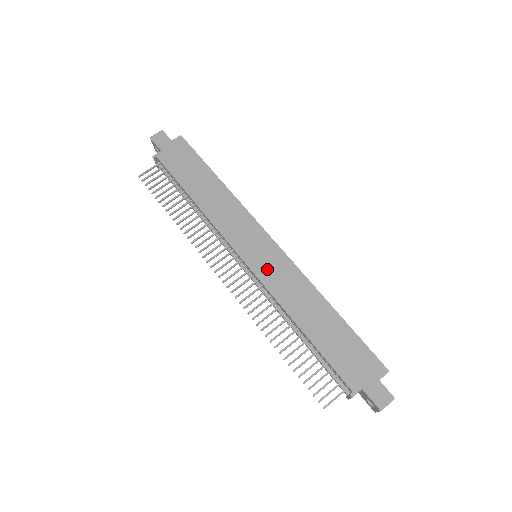
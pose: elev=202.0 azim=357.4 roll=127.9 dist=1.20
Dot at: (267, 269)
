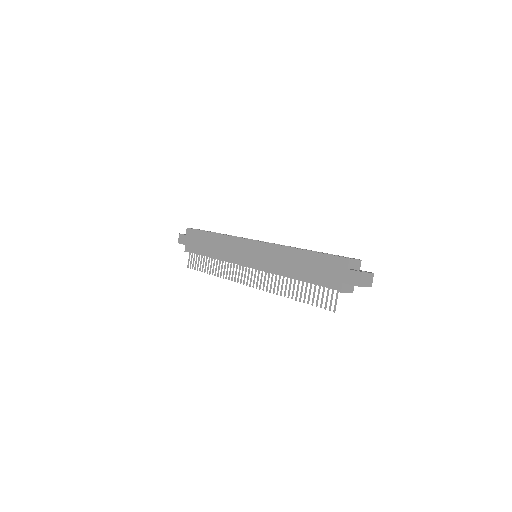
Dot at: (260, 260)
